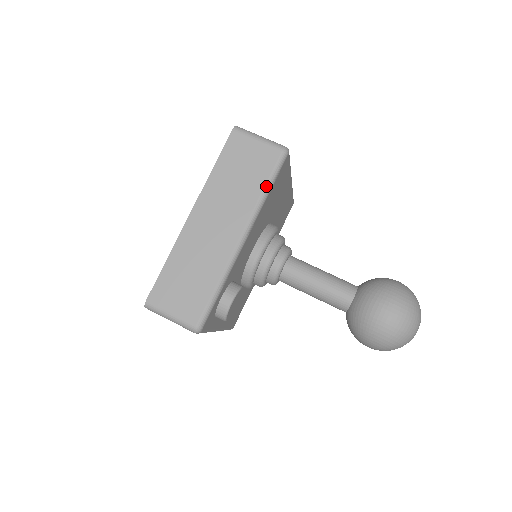
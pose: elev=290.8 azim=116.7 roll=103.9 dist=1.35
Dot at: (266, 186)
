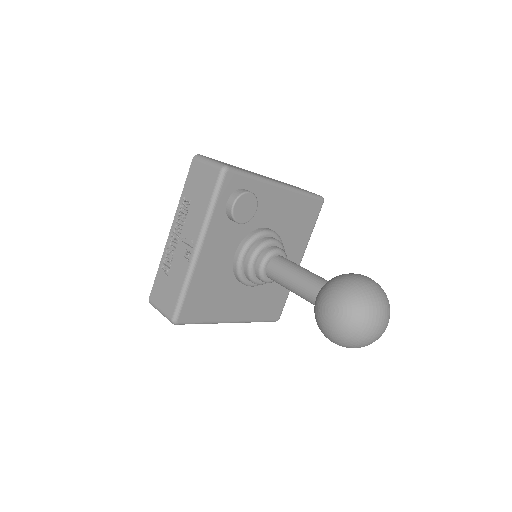
Dot at: (306, 191)
